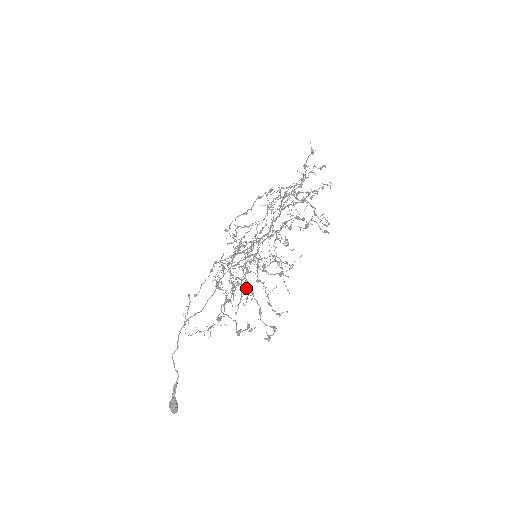
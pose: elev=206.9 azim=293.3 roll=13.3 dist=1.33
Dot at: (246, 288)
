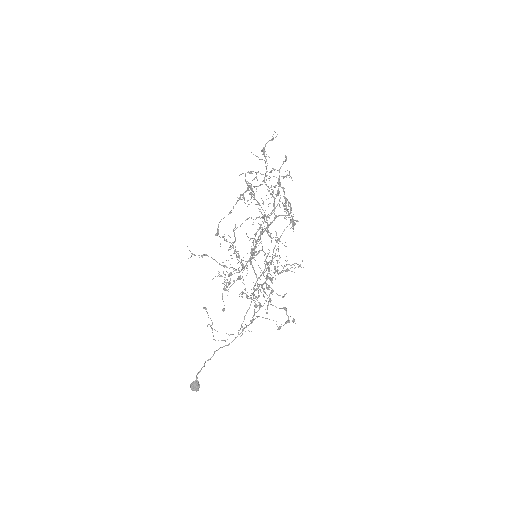
Dot at: occluded
